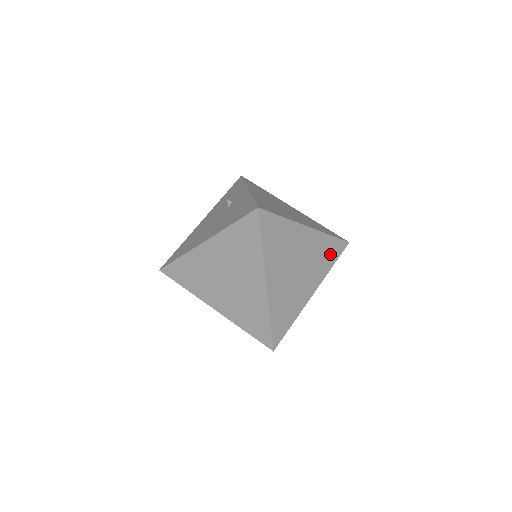
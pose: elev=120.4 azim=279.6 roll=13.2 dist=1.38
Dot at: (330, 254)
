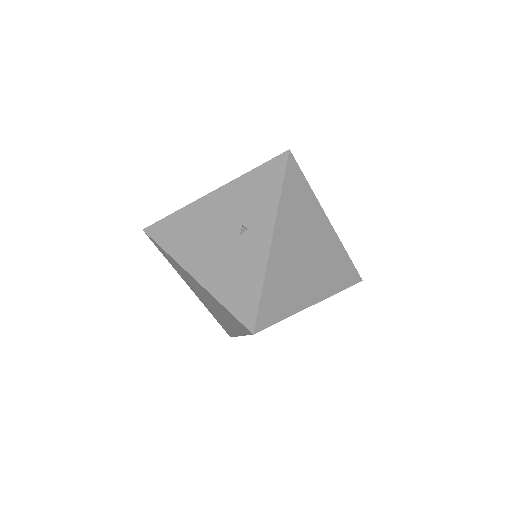
Dot at: occluded
